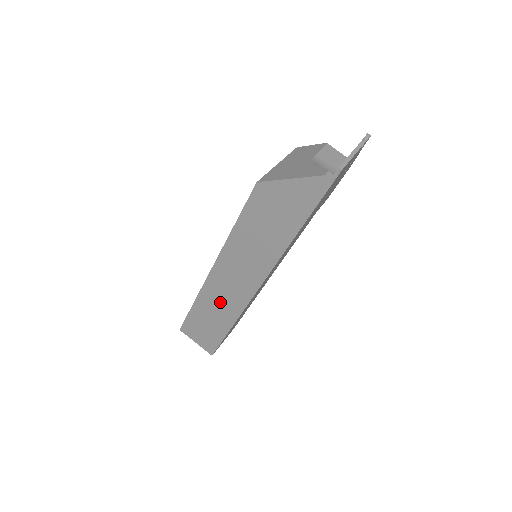
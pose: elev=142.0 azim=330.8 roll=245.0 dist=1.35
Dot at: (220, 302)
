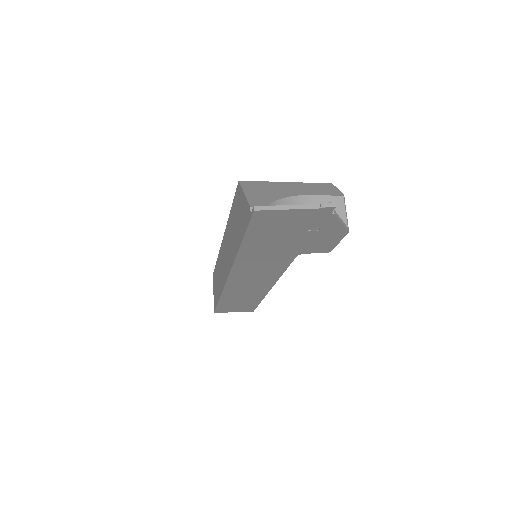
Dot at: (220, 271)
